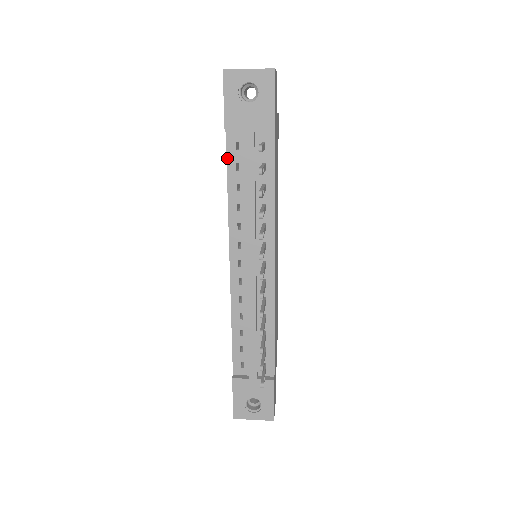
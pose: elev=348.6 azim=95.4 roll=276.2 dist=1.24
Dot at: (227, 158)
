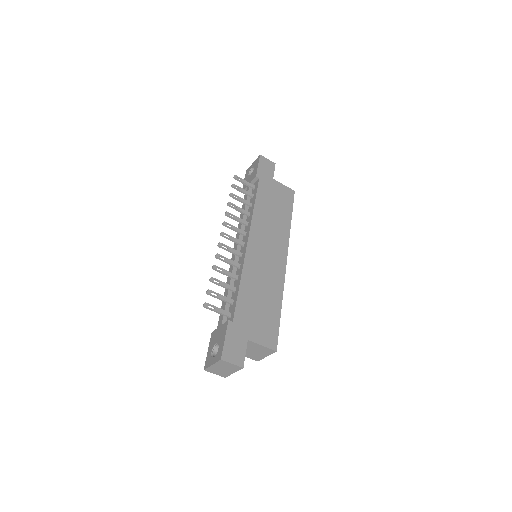
Dot at: occluded
